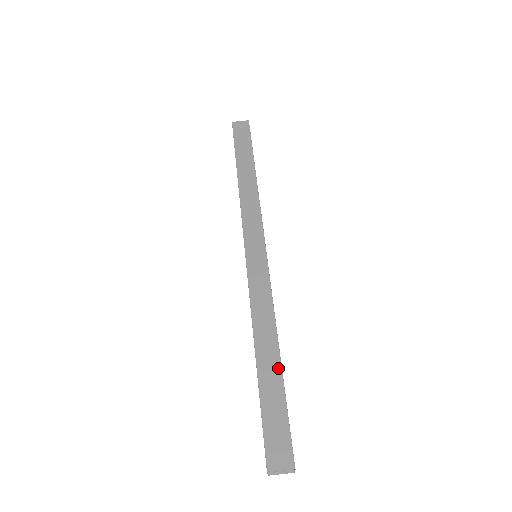
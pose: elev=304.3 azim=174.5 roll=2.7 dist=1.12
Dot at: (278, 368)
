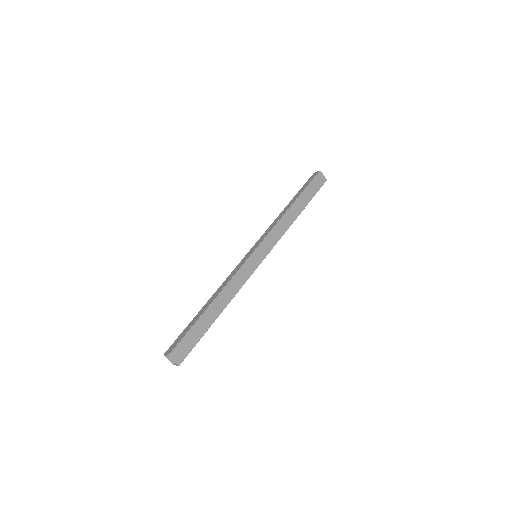
Dot at: (214, 320)
